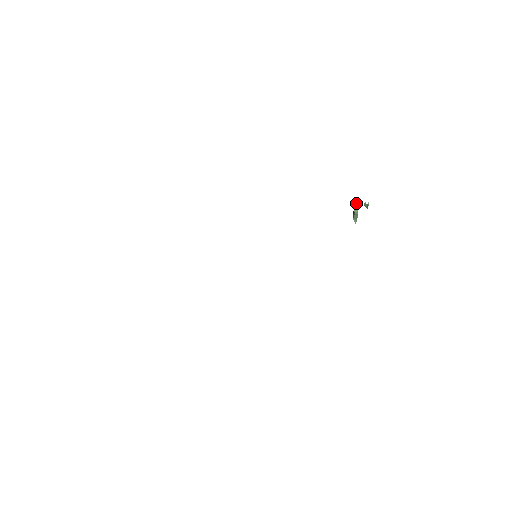
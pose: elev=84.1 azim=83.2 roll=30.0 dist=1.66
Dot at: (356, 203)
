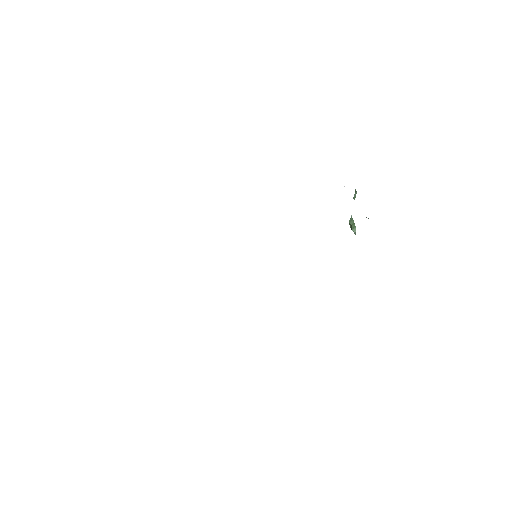
Dot at: (350, 218)
